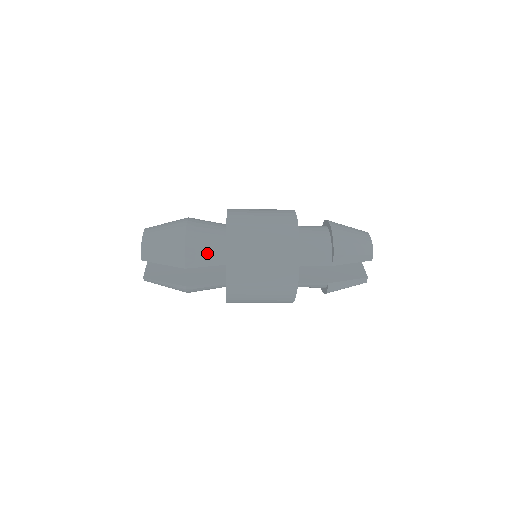
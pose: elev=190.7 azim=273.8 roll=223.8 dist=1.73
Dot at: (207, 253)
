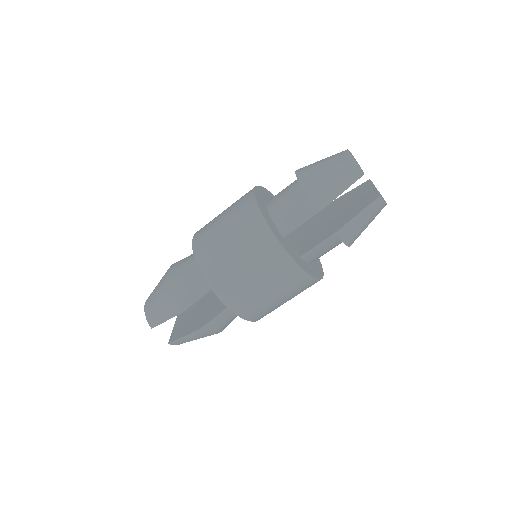
Dot at: (193, 285)
